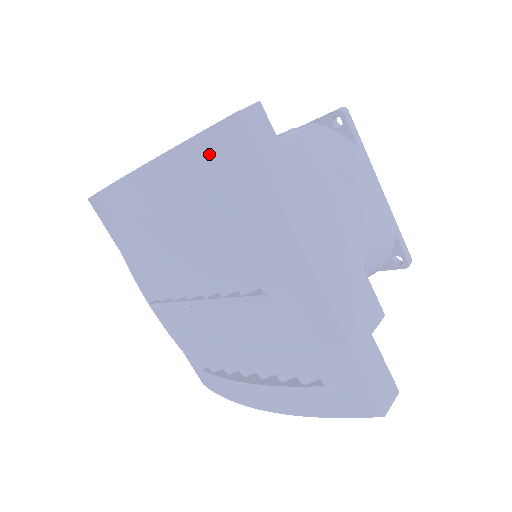
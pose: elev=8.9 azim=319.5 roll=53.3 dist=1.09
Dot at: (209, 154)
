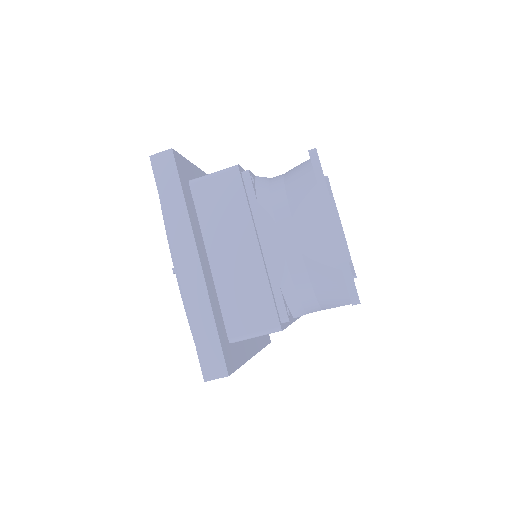
Dot at: occluded
